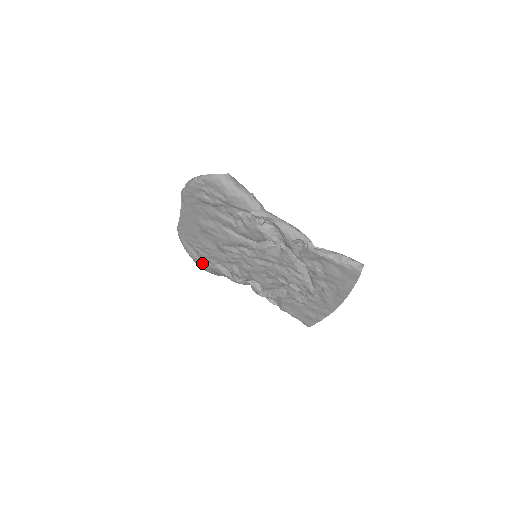
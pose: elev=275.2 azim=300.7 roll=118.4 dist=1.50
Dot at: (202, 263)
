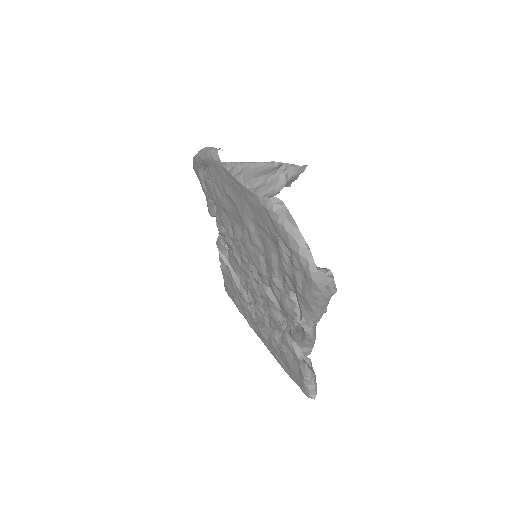
Dot at: (199, 176)
